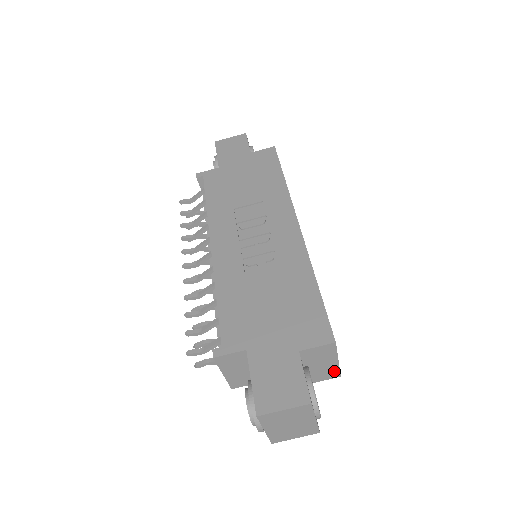
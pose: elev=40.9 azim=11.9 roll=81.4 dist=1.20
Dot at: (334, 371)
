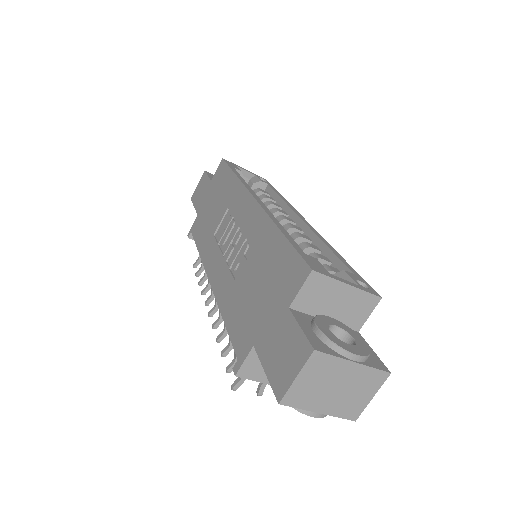
Dot at: (364, 298)
